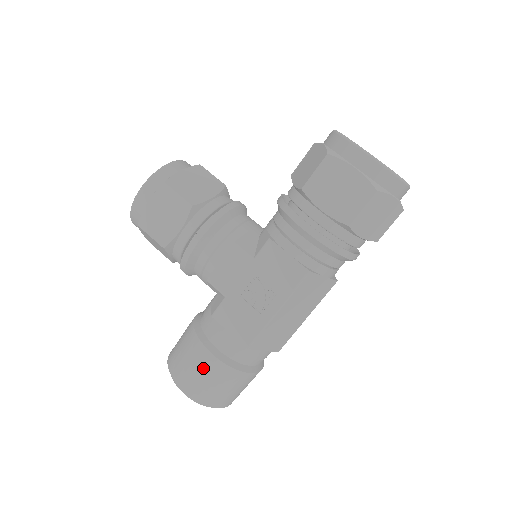
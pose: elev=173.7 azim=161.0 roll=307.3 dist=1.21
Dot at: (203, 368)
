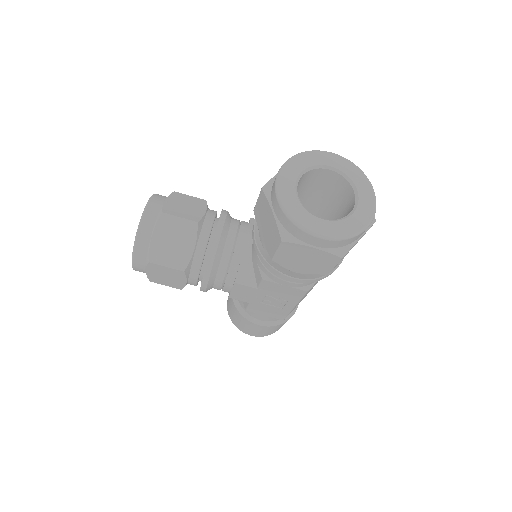
Dot at: (258, 329)
